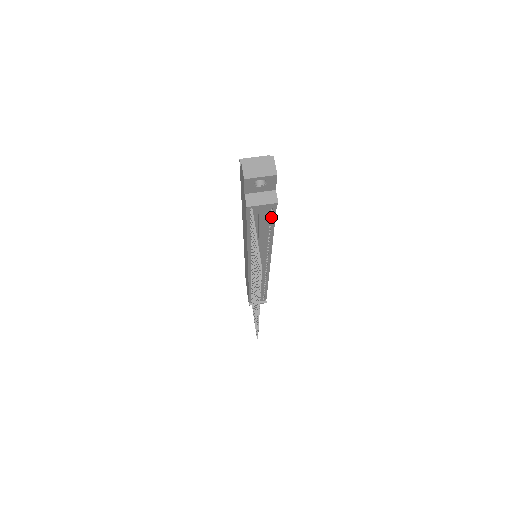
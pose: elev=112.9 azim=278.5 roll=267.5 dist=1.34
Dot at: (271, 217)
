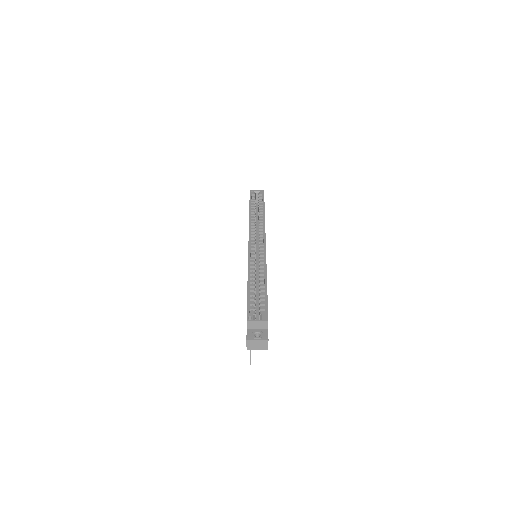
Dot at: occluded
